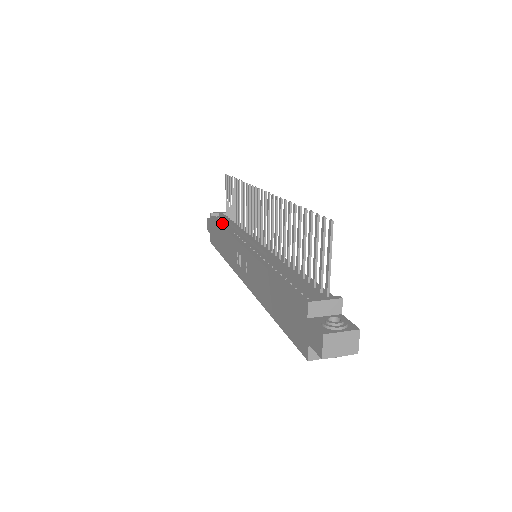
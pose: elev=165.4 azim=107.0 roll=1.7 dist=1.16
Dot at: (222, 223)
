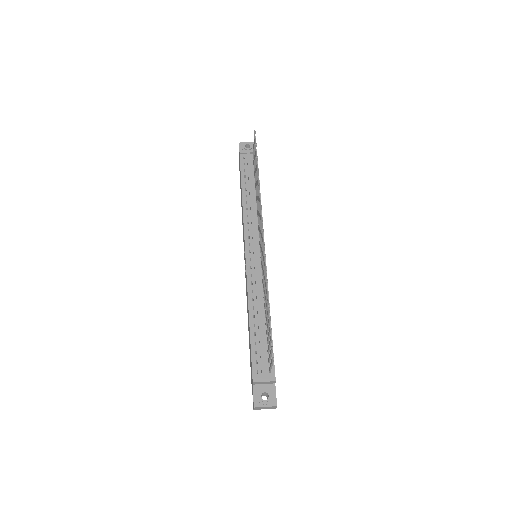
Dot at: (244, 183)
